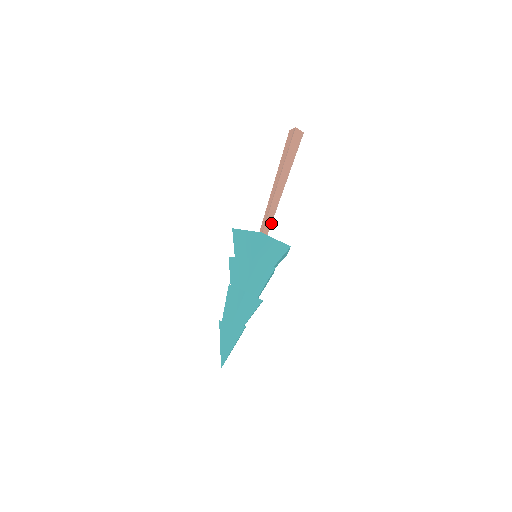
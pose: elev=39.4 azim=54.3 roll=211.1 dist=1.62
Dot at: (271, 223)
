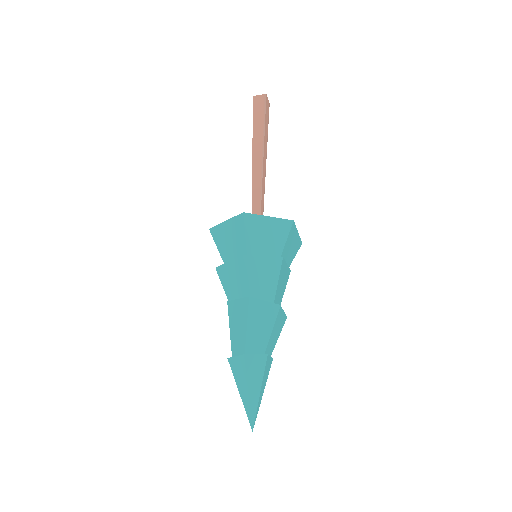
Dot at: occluded
